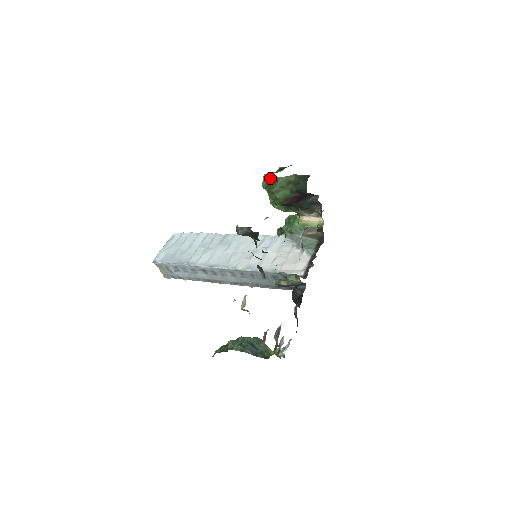
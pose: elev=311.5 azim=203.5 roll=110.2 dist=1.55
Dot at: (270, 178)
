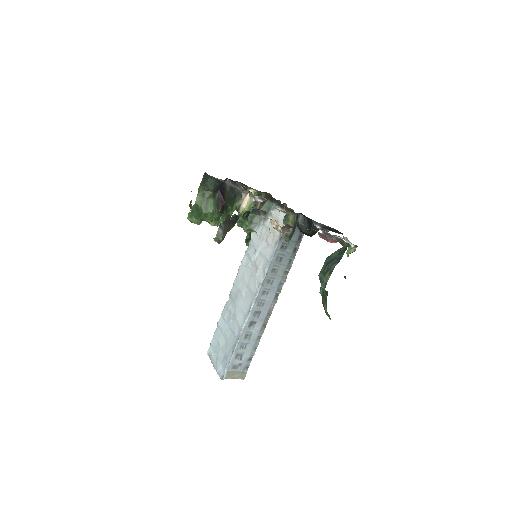
Dot at: (192, 212)
